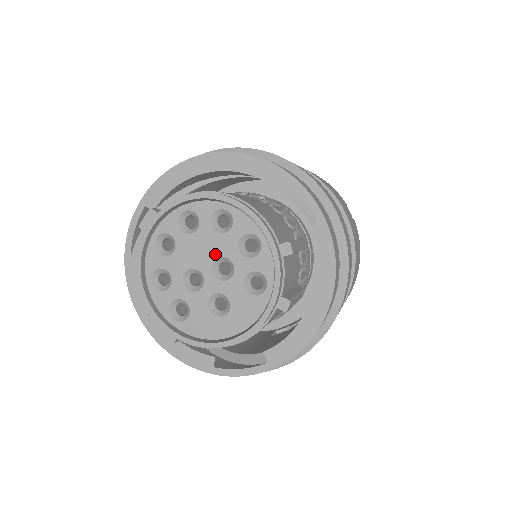
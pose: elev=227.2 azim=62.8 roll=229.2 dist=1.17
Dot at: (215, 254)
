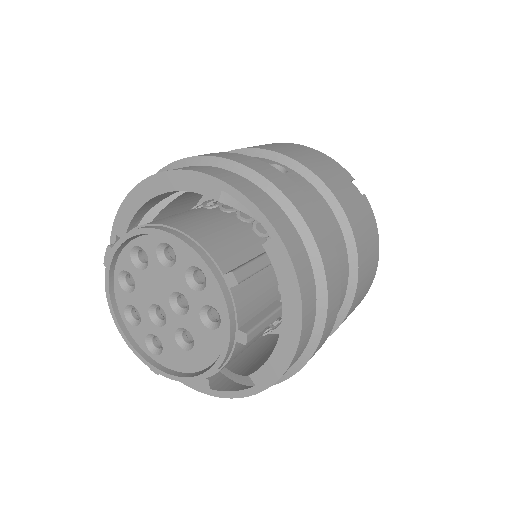
Dot at: (168, 289)
